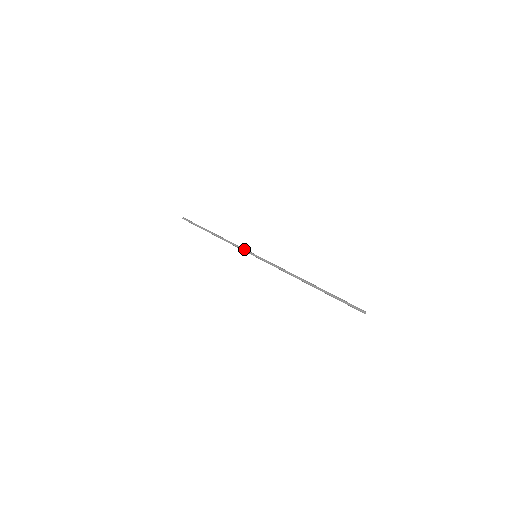
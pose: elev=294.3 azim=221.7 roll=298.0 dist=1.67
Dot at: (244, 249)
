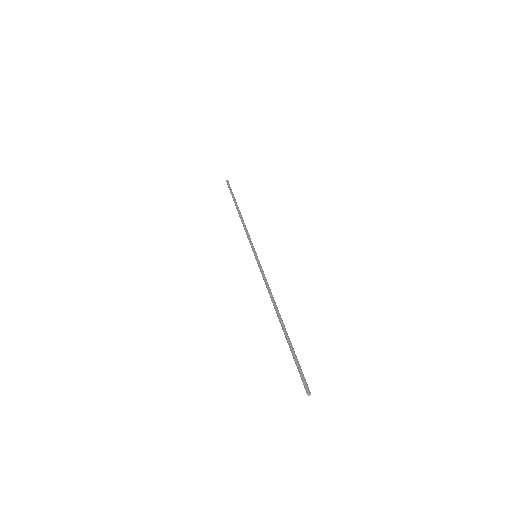
Dot at: (251, 242)
